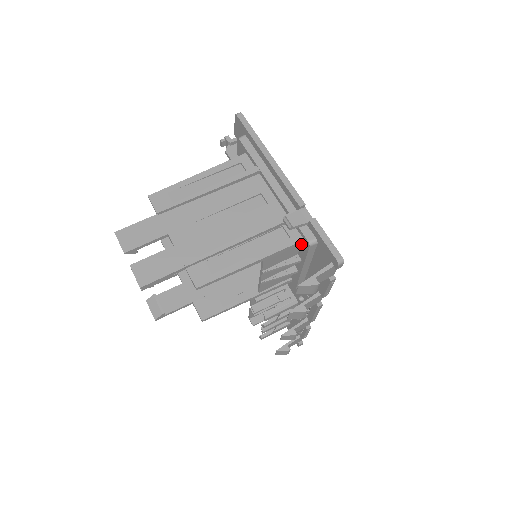
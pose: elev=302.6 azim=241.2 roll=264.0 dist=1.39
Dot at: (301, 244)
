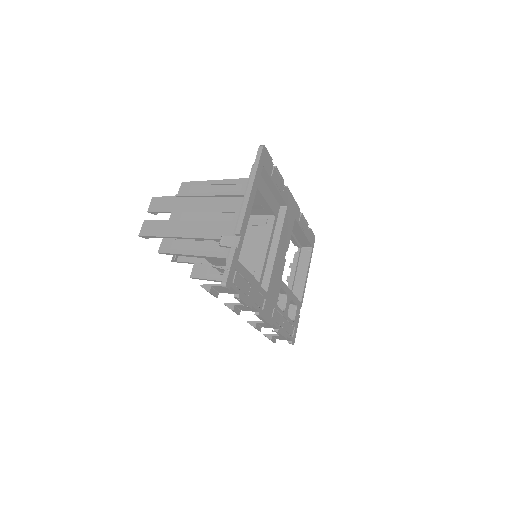
Dot at: occluded
